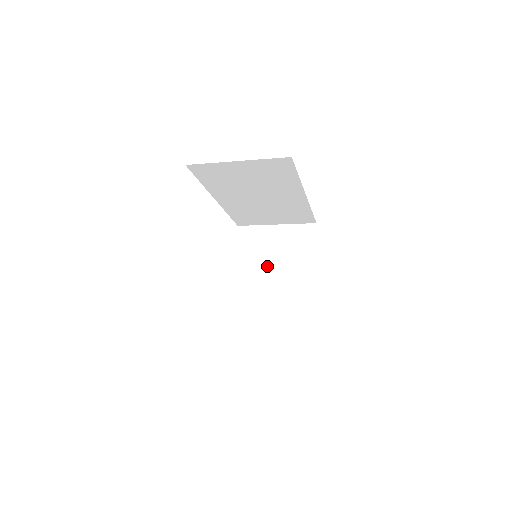
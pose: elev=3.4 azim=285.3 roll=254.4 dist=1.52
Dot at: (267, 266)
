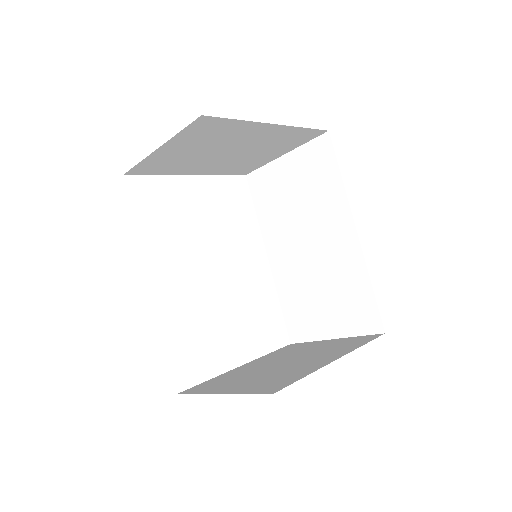
Dot at: (286, 358)
